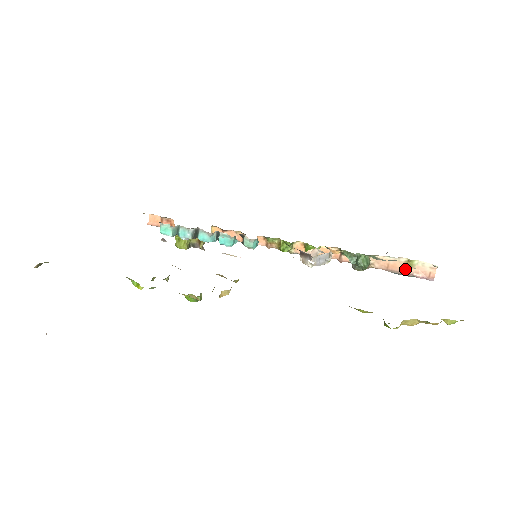
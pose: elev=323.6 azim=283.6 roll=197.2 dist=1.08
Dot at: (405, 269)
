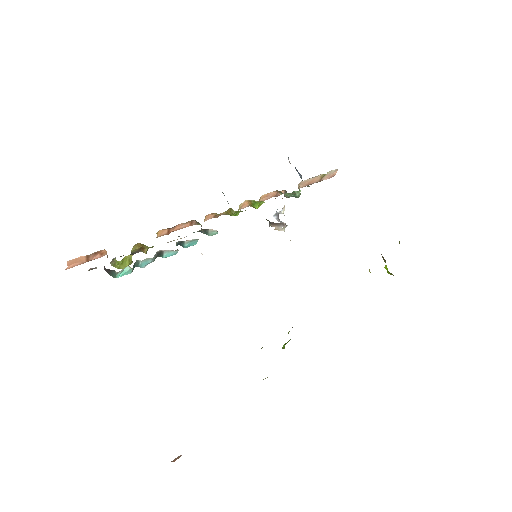
Dot at: (319, 180)
